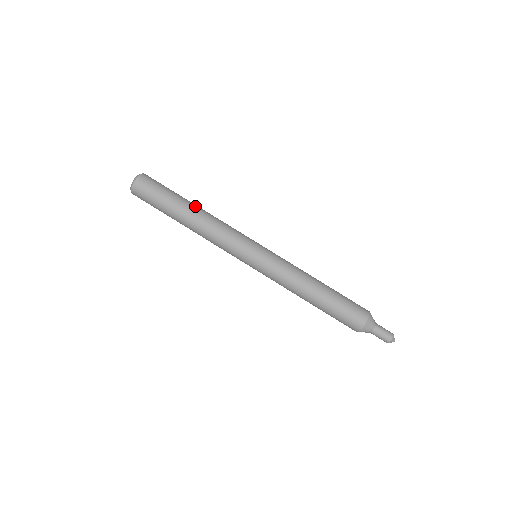
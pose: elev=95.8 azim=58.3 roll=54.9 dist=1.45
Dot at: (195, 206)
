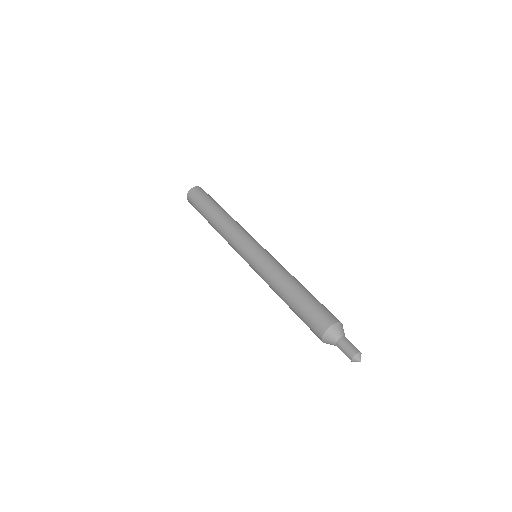
Dot at: occluded
